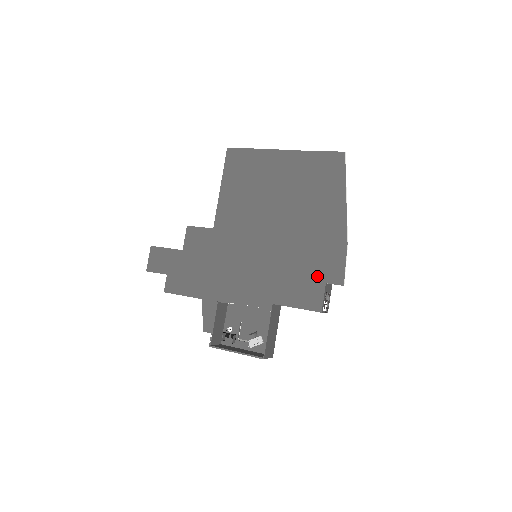
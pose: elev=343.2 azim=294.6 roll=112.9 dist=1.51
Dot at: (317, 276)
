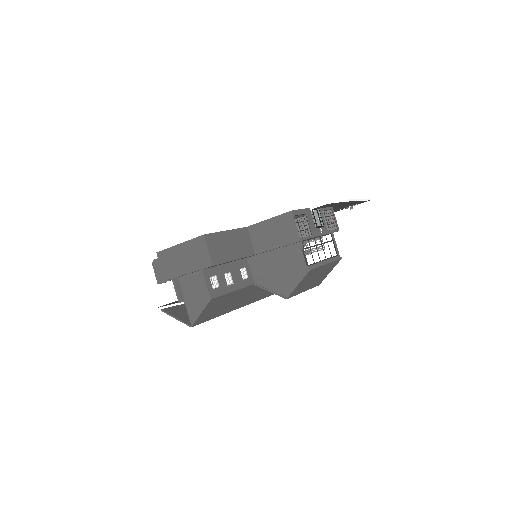
Dot at: occluded
